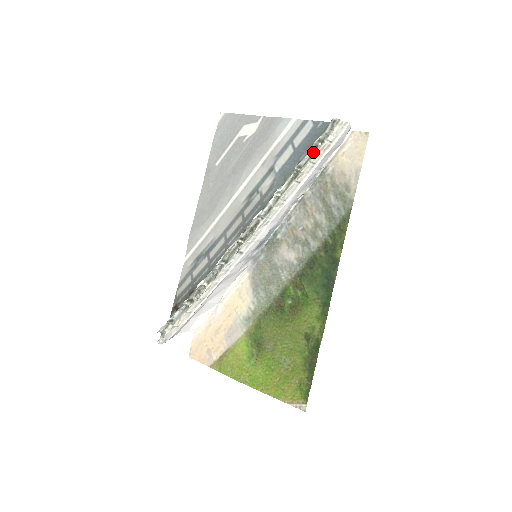
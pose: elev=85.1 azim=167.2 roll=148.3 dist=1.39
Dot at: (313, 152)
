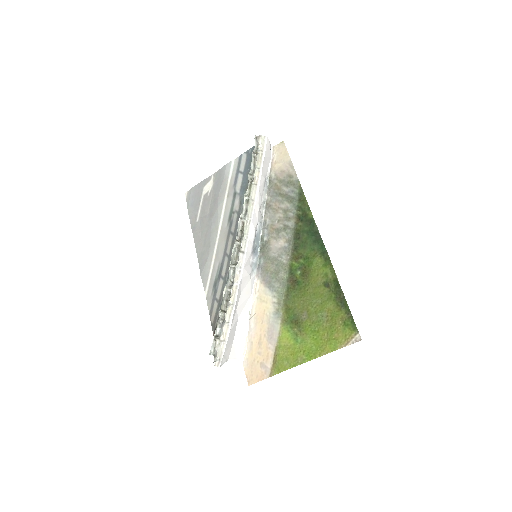
Dot at: (254, 162)
